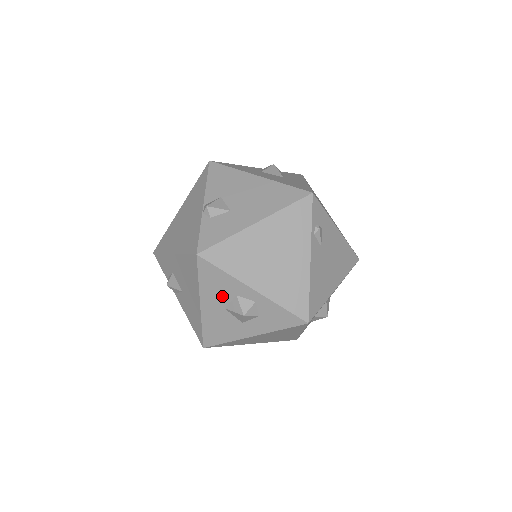
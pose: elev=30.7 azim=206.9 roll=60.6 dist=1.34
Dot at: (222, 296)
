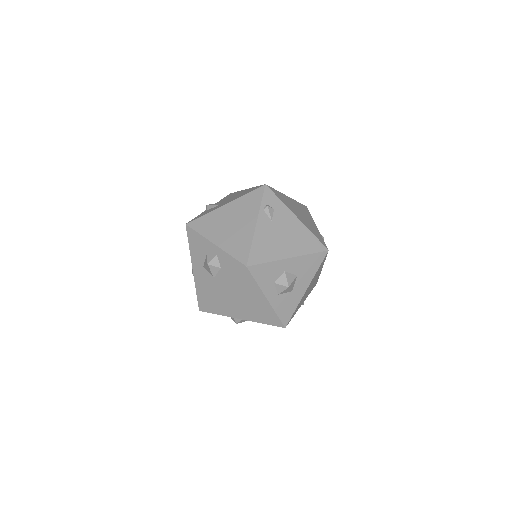
Dot at: (201, 256)
